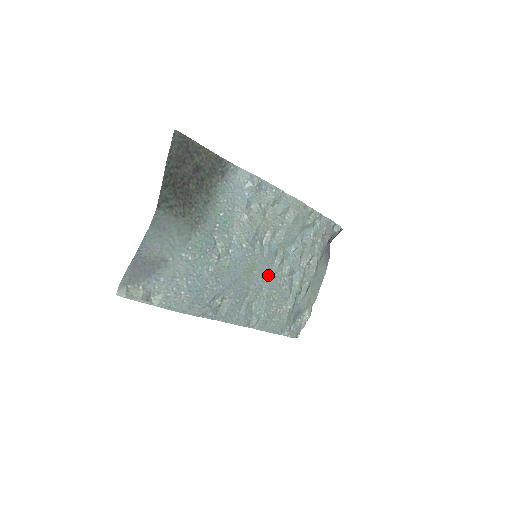
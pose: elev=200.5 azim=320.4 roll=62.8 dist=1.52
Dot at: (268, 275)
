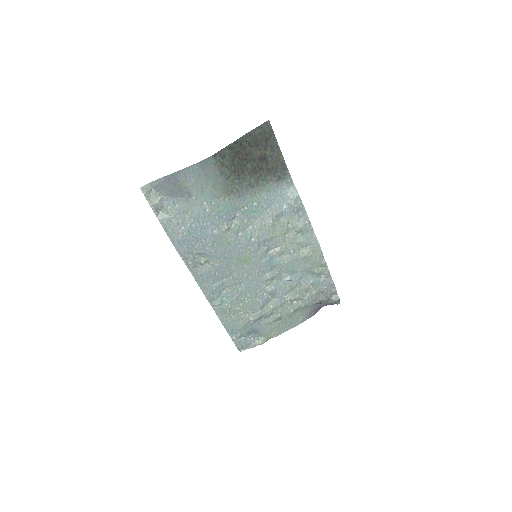
Dot at: (254, 278)
